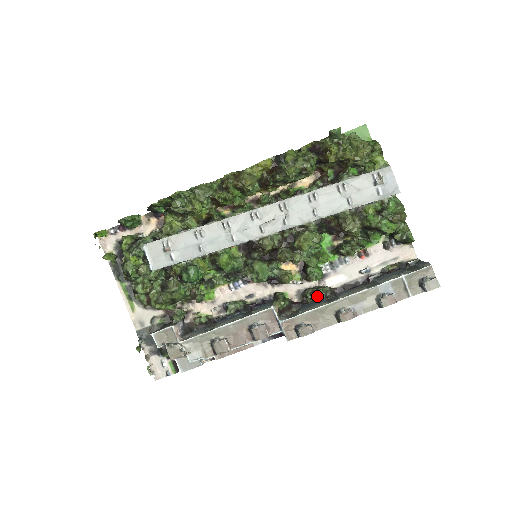
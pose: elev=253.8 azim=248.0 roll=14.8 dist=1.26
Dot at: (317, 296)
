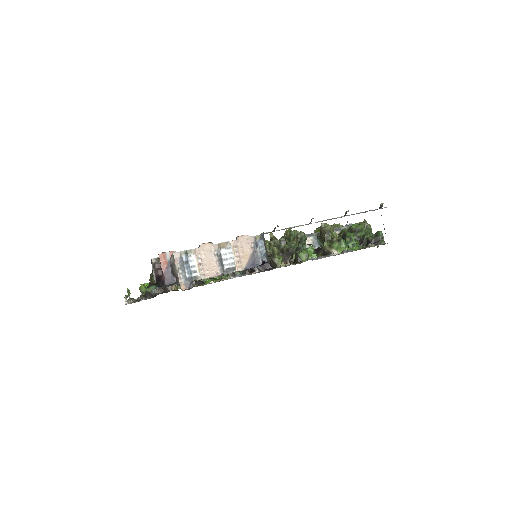
Dot at: (299, 244)
